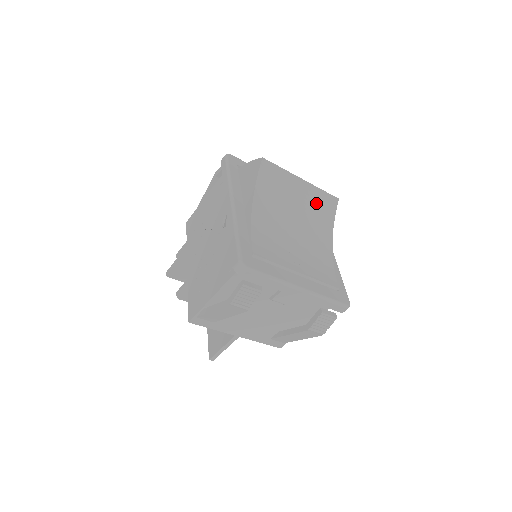
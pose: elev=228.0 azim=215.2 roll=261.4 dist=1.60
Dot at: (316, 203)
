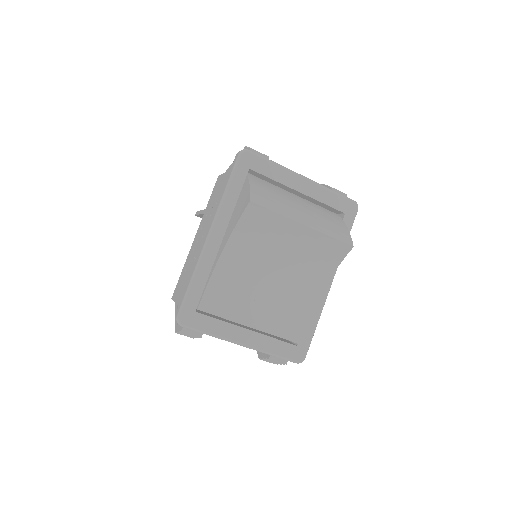
Dot at: (316, 249)
